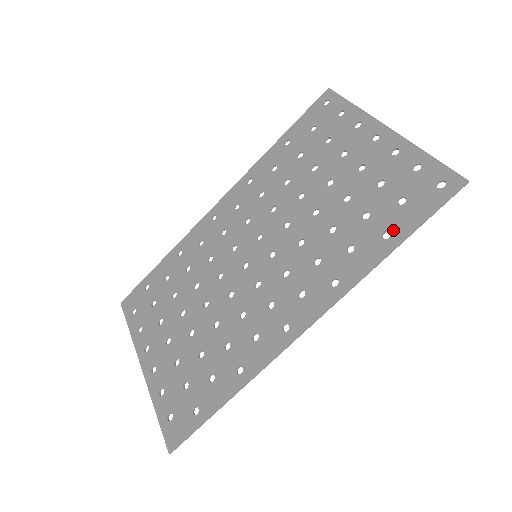
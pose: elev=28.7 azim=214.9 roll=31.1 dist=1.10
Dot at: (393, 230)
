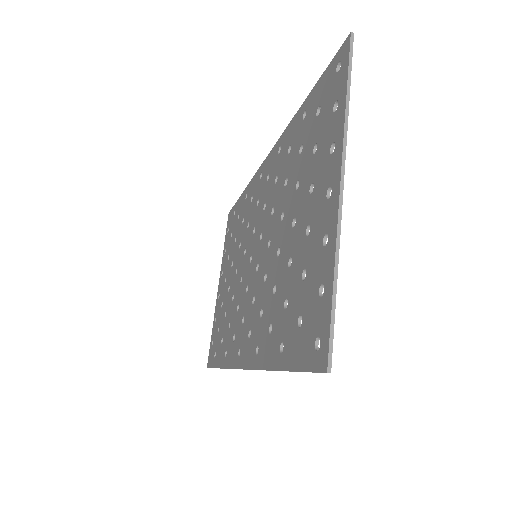
Dot at: (284, 349)
